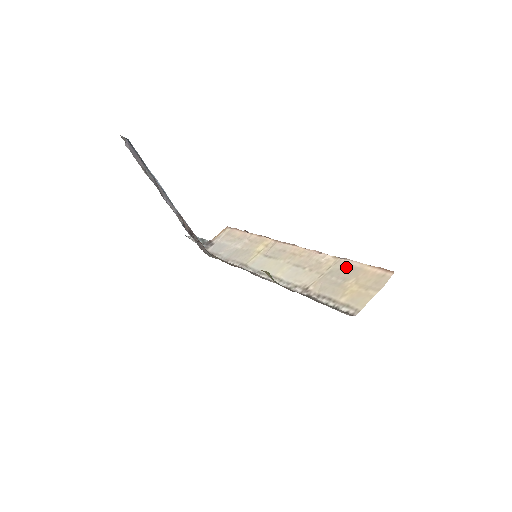
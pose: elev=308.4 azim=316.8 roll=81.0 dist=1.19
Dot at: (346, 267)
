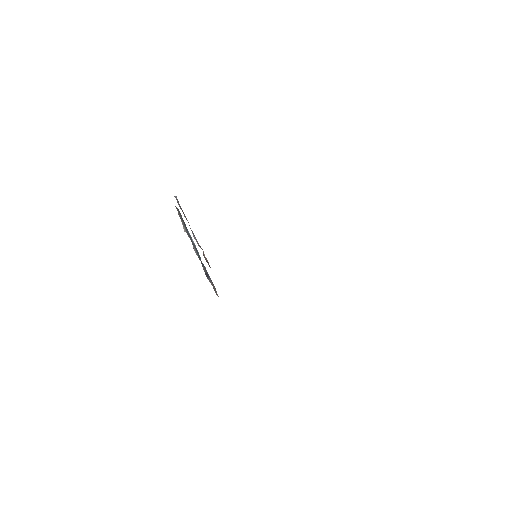
Dot at: occluded
